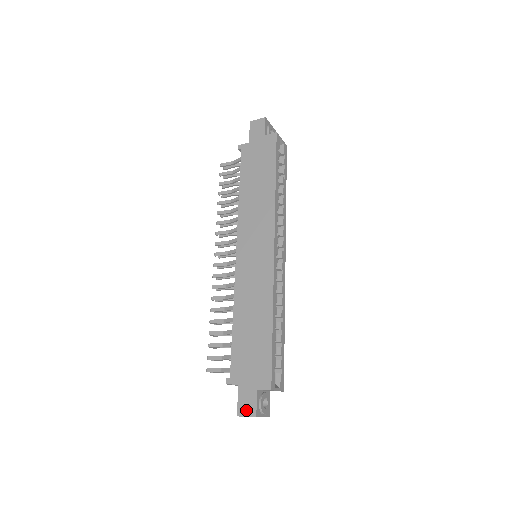
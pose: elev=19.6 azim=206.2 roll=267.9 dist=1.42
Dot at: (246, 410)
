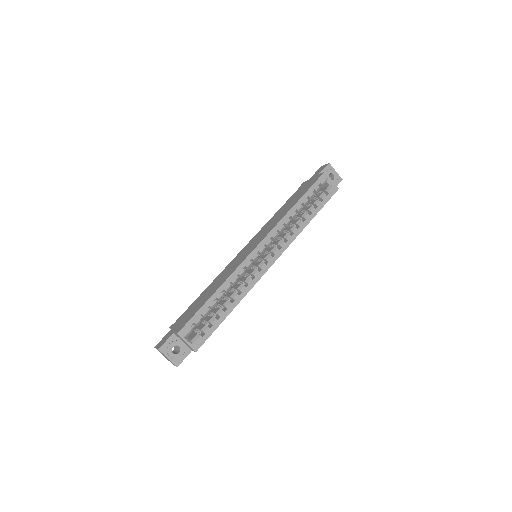
Dot at: (160, 344)
